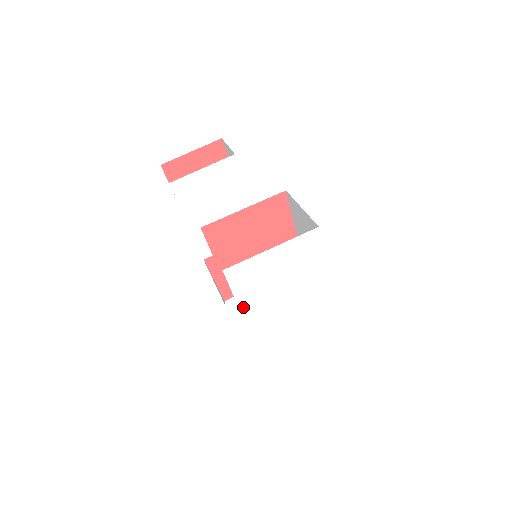
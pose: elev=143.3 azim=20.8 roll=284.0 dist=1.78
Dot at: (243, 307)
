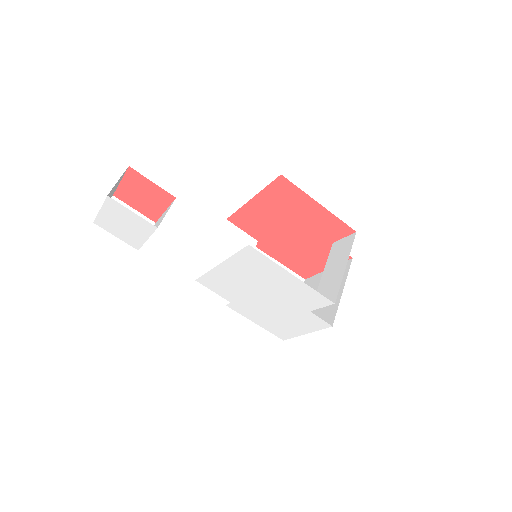
Dot at: (246, 309)
